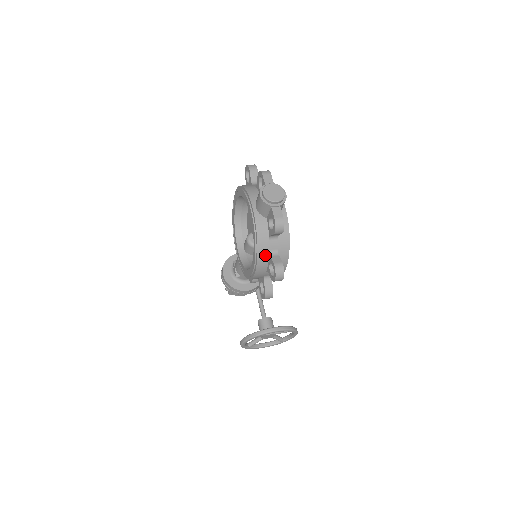
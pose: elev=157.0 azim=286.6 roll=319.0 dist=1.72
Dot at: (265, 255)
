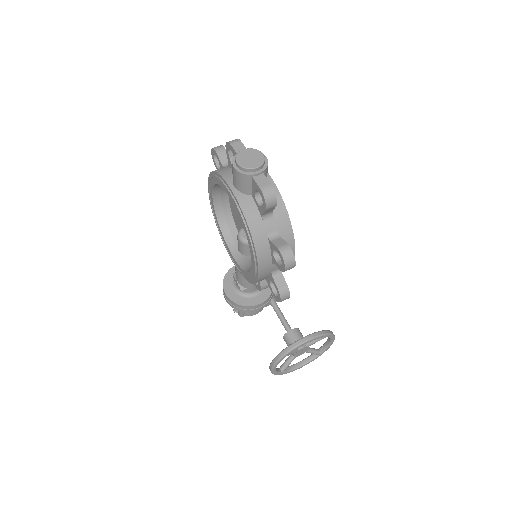
Dot at: (263, 242)
